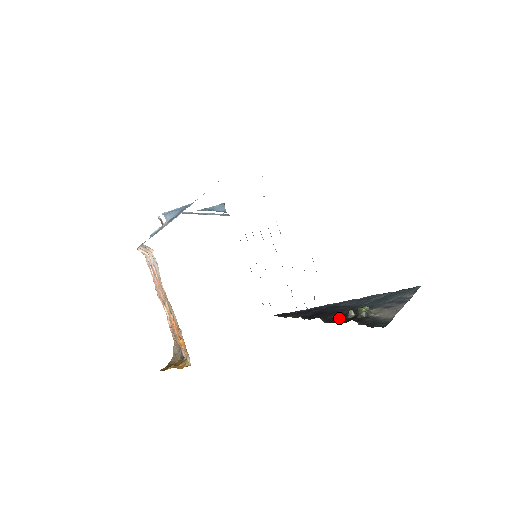
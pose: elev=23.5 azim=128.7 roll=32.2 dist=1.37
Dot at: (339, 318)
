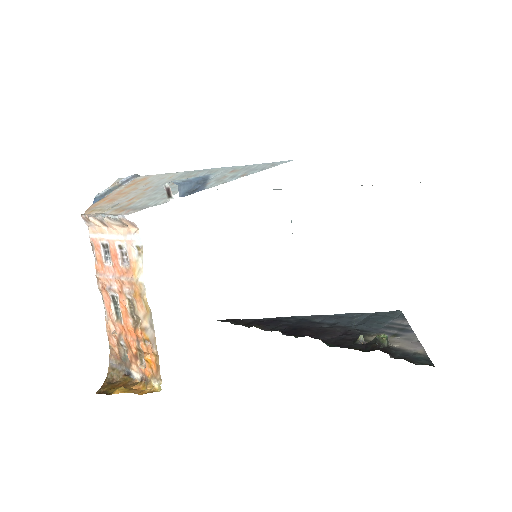
Dot at: (343, 342)
